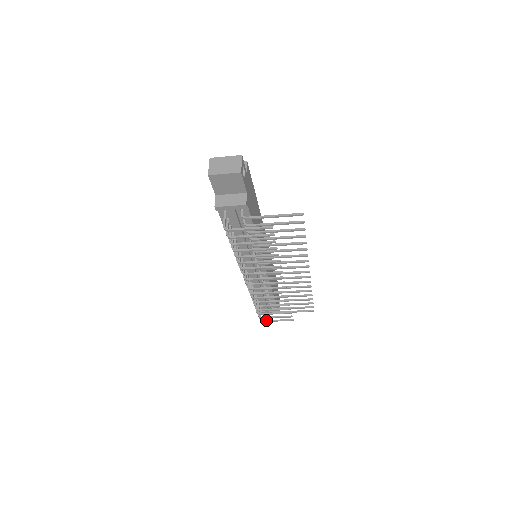
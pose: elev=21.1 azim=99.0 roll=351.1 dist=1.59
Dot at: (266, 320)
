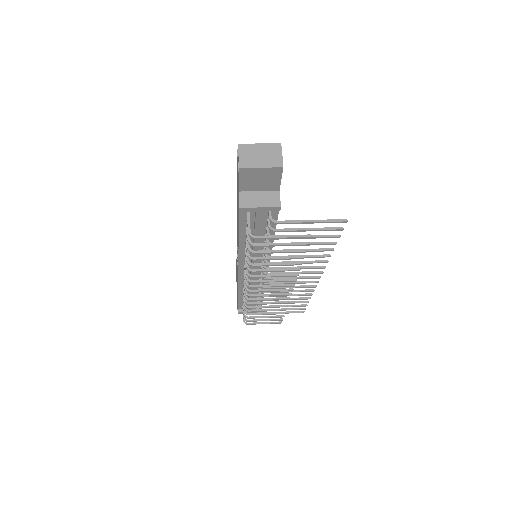
Dot at: (251, 323)
